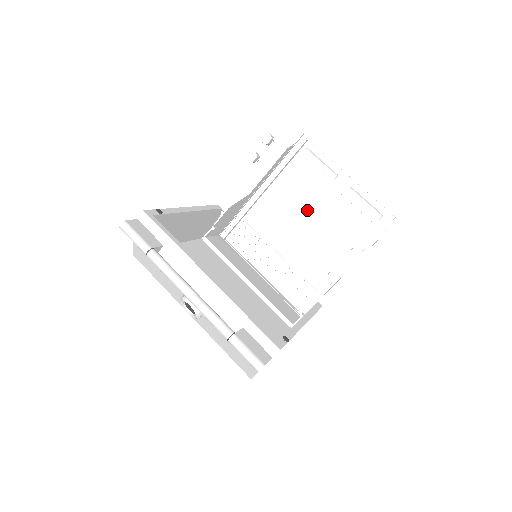
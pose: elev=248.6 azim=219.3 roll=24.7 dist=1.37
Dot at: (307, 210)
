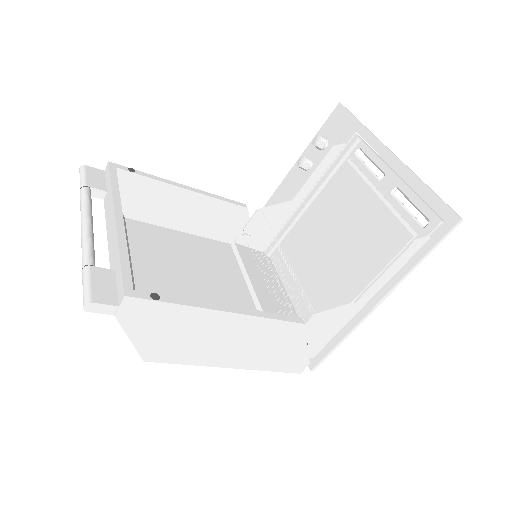
Dot at: (345, 220)
